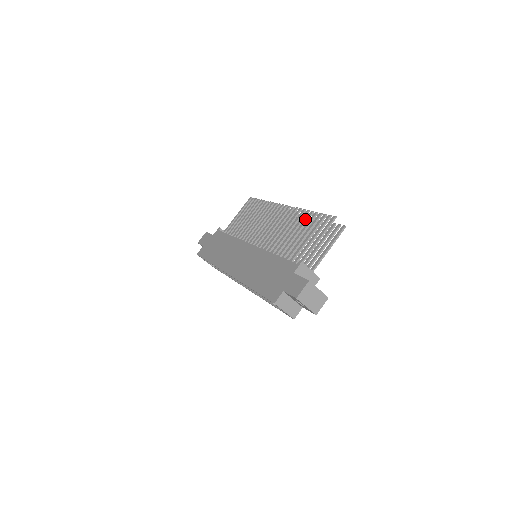
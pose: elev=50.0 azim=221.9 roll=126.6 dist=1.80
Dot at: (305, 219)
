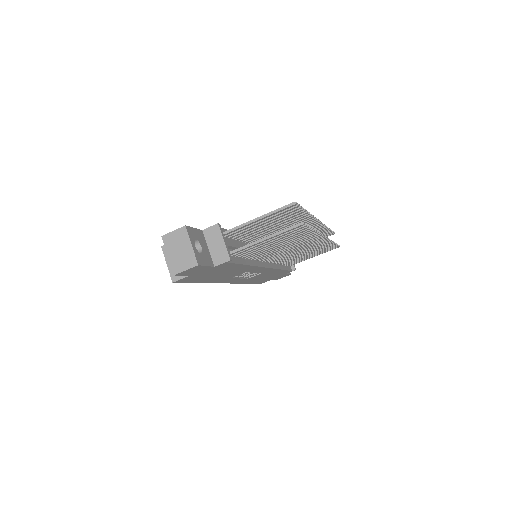
Dot at: occluded
